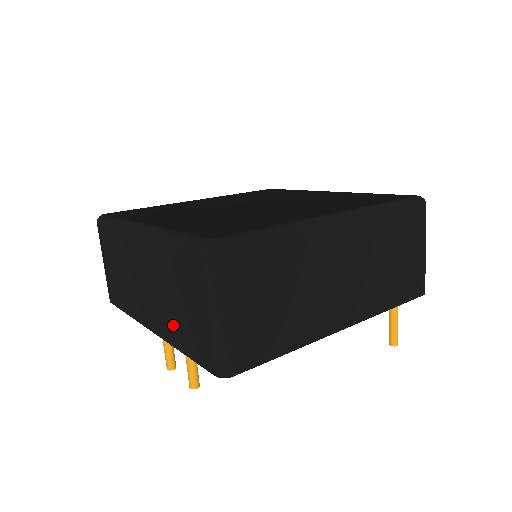
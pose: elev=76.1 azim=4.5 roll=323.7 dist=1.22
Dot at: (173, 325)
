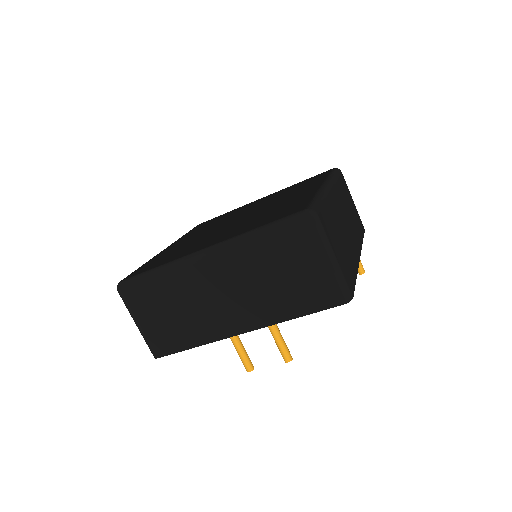
Dot at: (277, 303)
